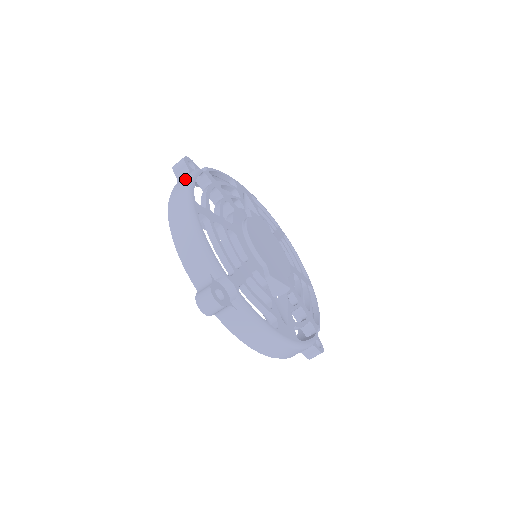
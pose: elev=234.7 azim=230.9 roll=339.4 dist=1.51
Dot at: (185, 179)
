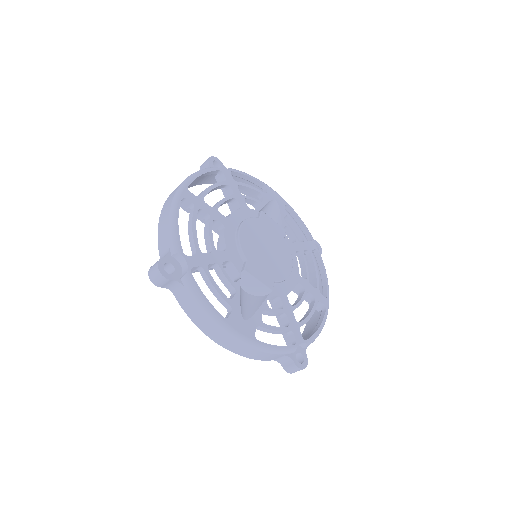
Dot at: occluded
